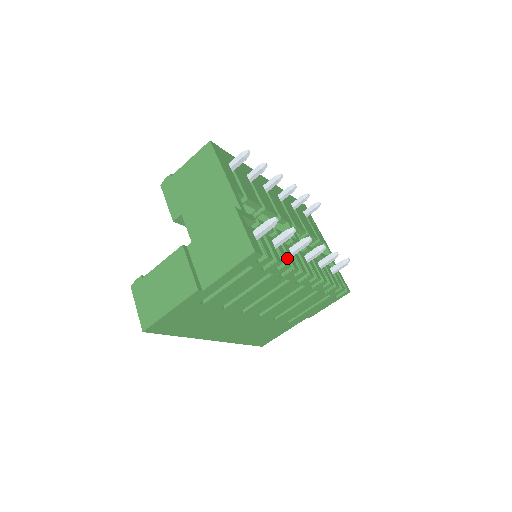
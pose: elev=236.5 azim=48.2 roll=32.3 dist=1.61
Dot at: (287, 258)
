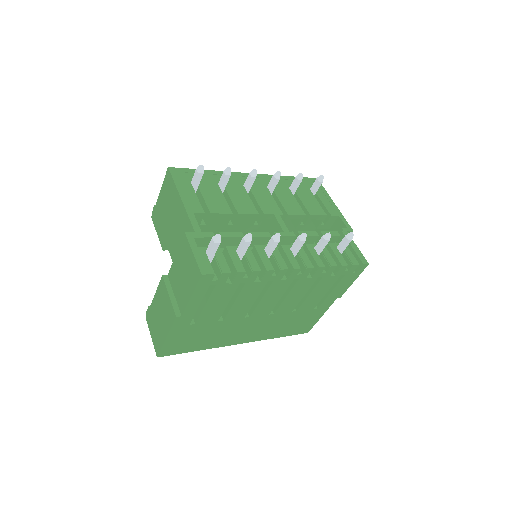
Dot at: (260, 261)
